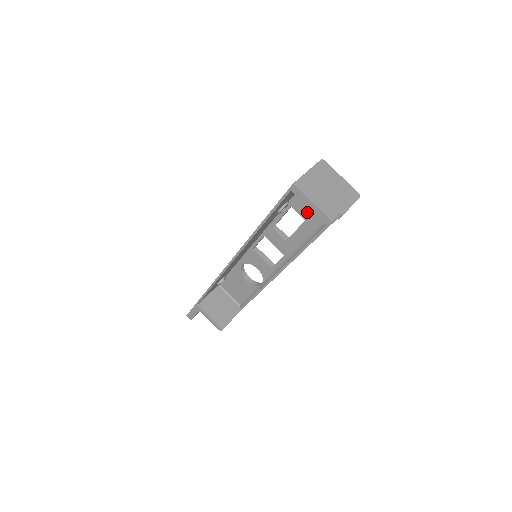
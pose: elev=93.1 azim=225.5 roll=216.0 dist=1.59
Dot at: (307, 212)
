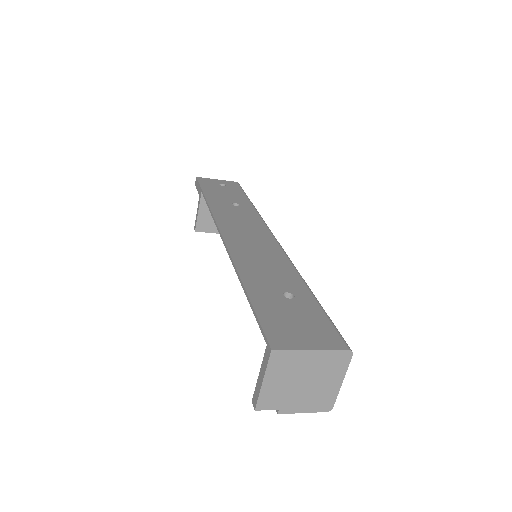
Dot at: occluded
